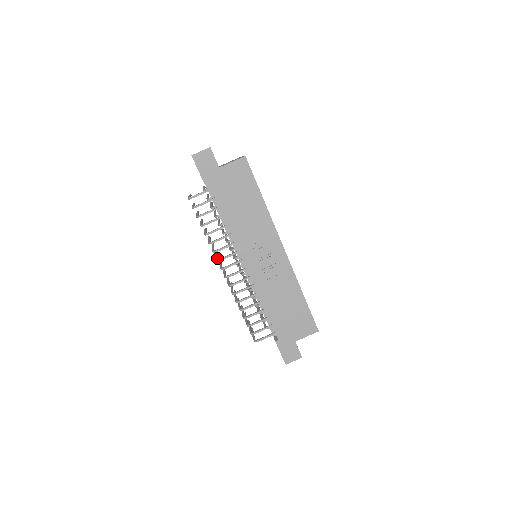
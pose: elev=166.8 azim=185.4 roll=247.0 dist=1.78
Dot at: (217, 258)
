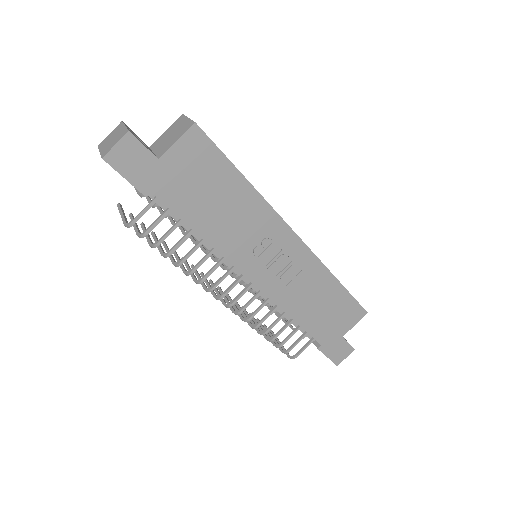
Dot at: (204, 286)
